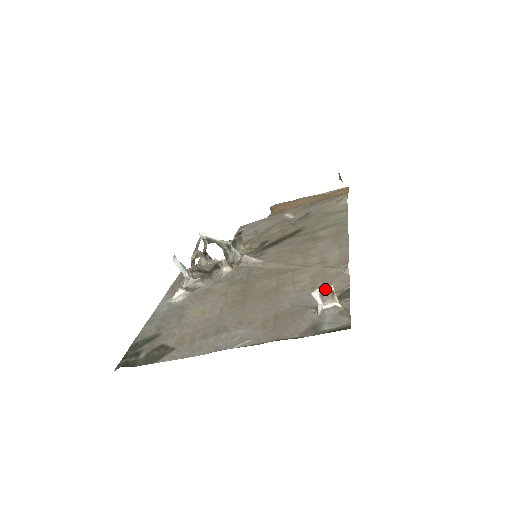
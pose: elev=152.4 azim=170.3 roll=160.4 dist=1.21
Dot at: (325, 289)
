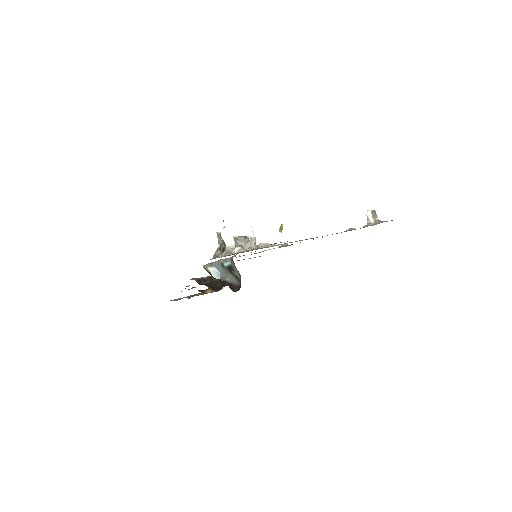
Dot at: (372, 210)
